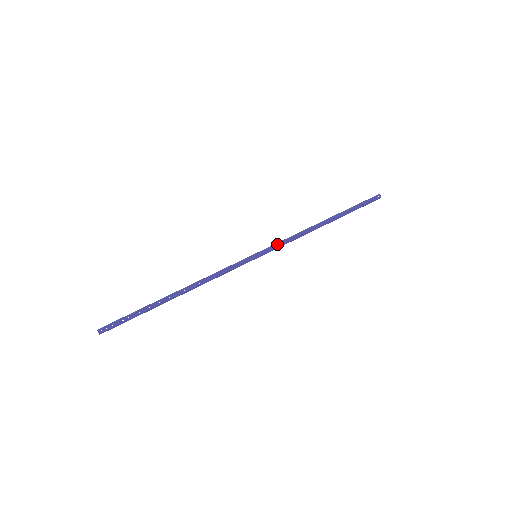
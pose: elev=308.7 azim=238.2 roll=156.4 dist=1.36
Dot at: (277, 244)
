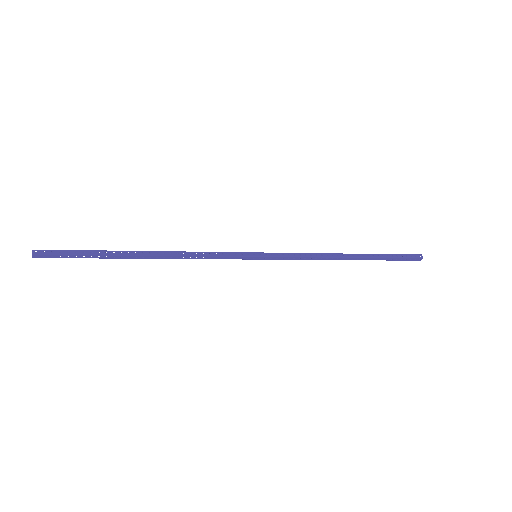
Dot at: (285, 253)
